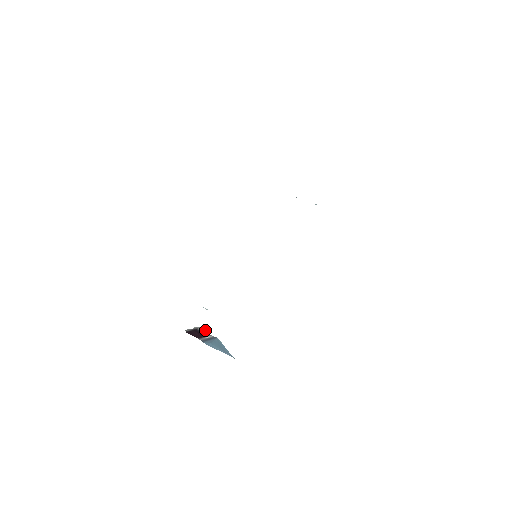
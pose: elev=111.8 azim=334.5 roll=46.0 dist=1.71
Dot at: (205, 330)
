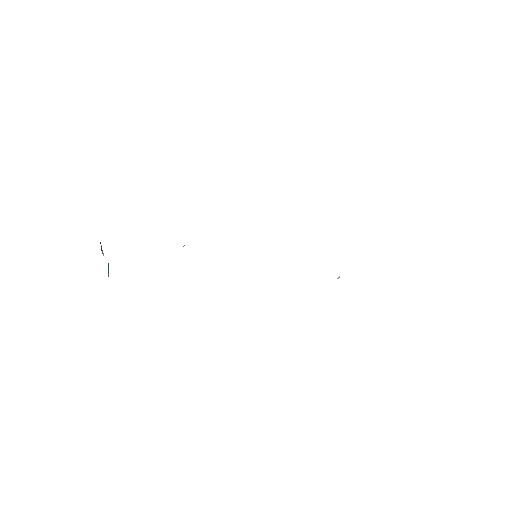
Dot at: occluded
